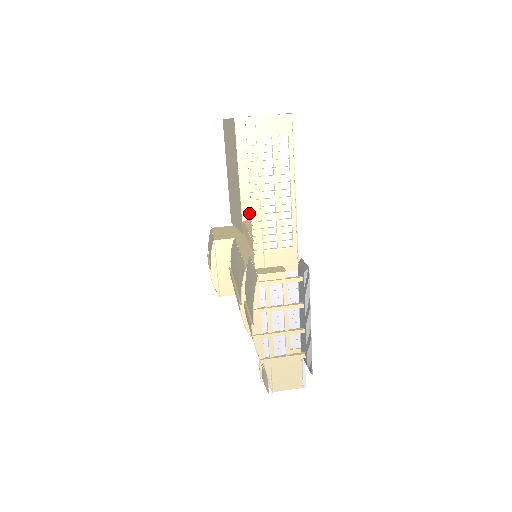
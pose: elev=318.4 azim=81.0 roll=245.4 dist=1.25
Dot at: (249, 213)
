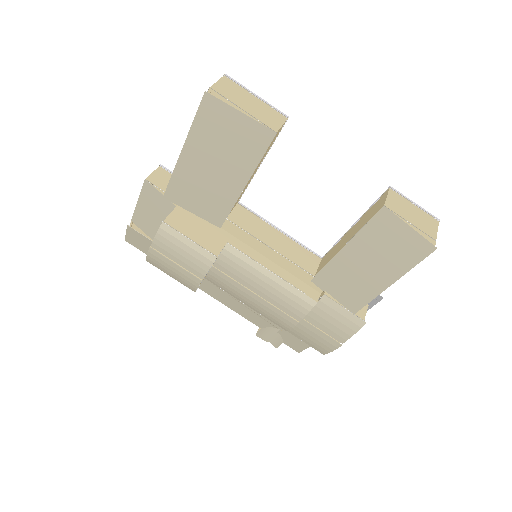
Dot at: (232, 208)
